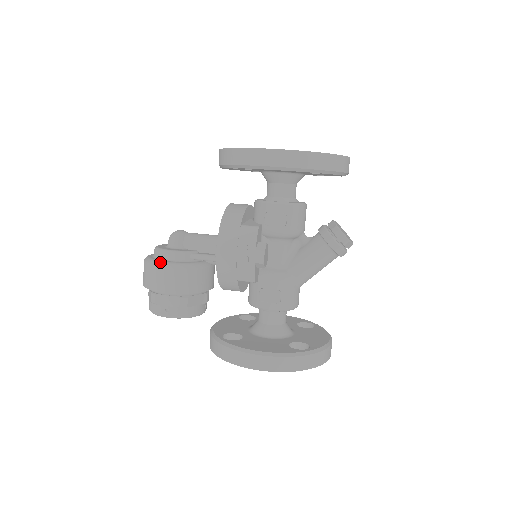
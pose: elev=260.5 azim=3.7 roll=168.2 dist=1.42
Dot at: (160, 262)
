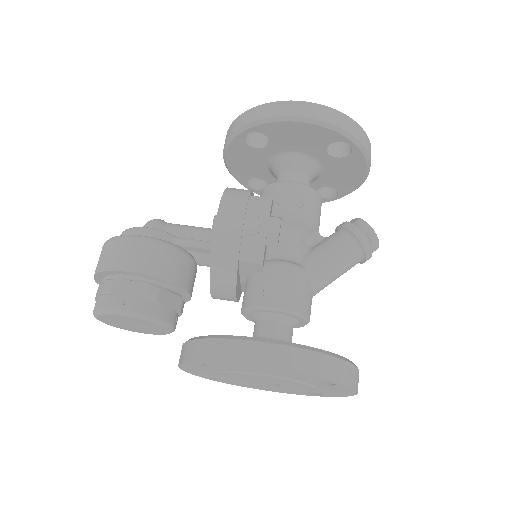
Dot at: occluded
